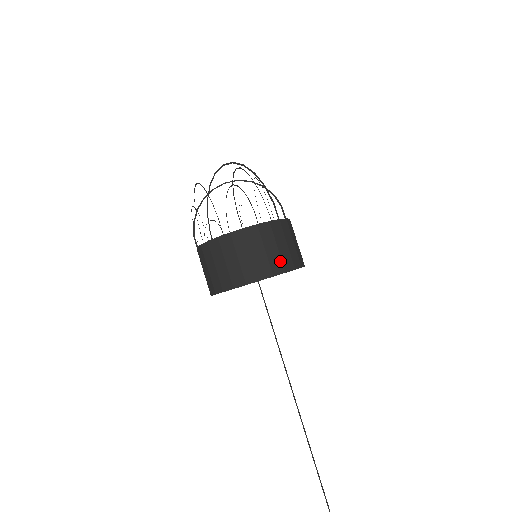
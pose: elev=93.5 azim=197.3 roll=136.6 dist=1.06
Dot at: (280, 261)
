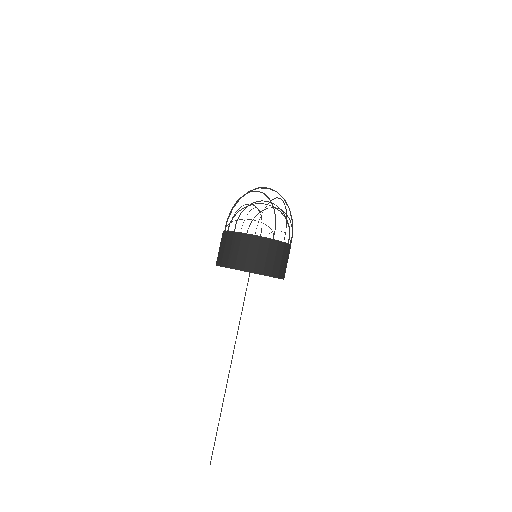
Dot at: (285, 271)
